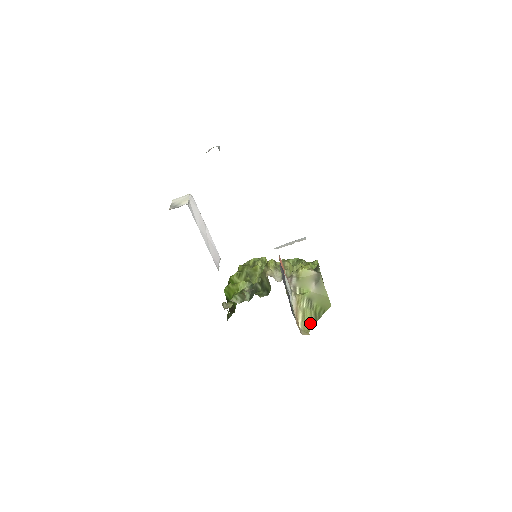
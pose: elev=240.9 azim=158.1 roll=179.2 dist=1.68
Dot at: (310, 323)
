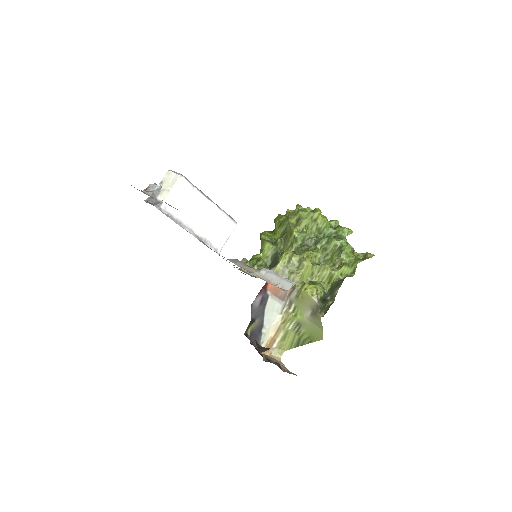
Dot at: (289, 345)
